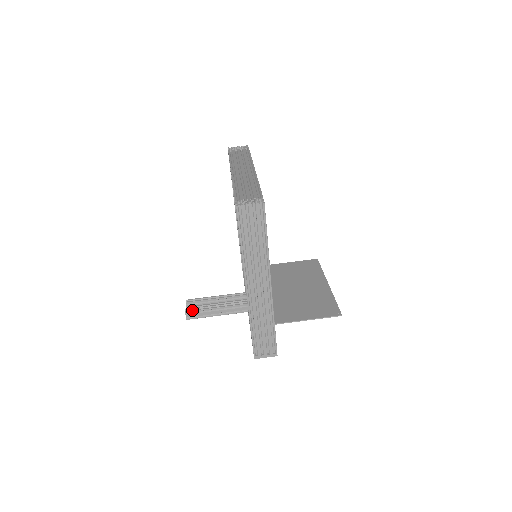
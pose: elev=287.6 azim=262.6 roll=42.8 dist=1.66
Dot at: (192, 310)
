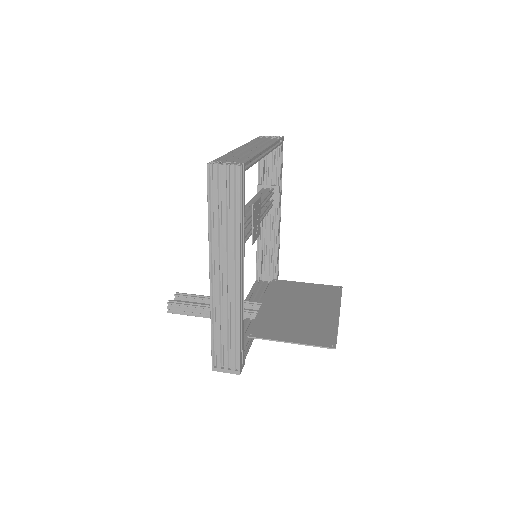
Dot at: (175, 303)
